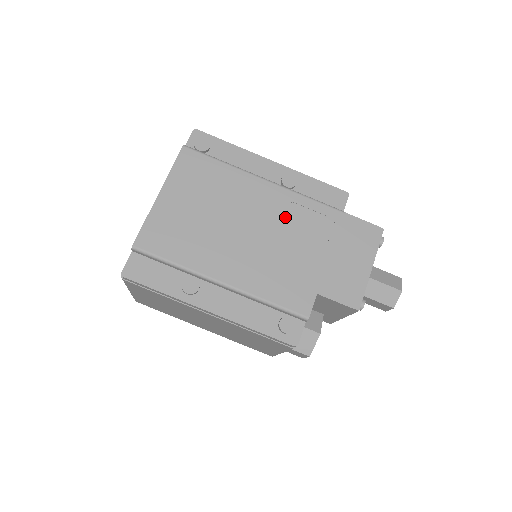
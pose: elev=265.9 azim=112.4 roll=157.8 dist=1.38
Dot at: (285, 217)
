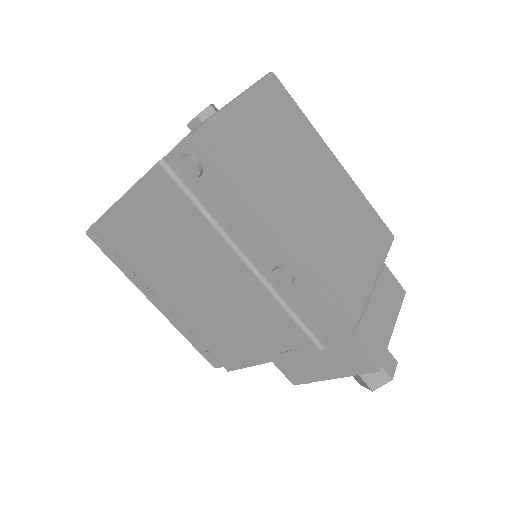
Dot at: (249, 307)
